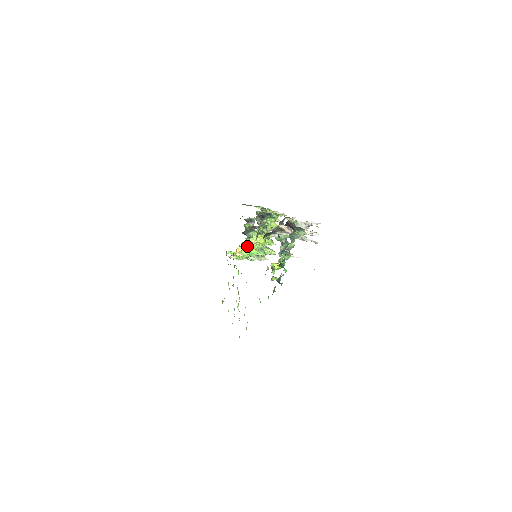
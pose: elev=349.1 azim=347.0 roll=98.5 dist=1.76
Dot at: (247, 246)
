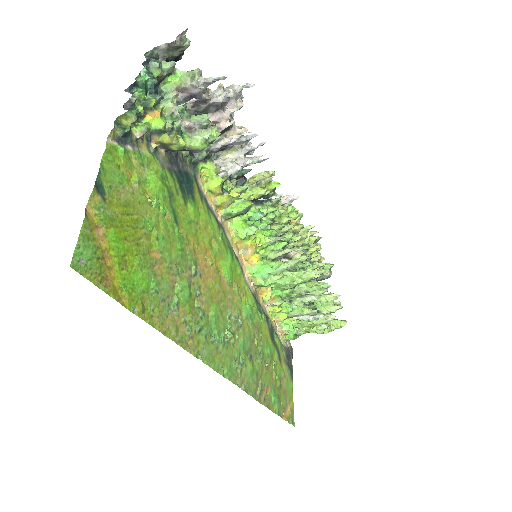
Dot at: (245, 252)
